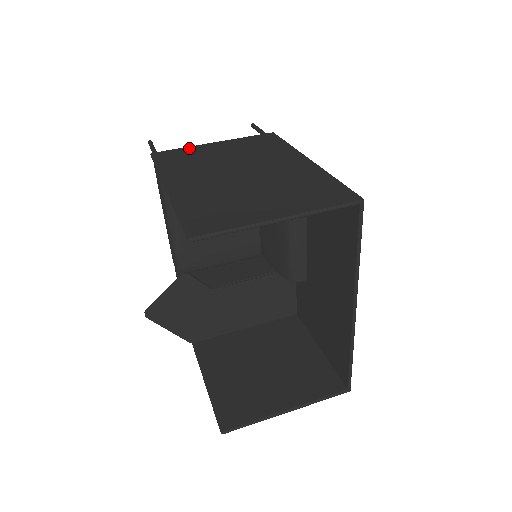
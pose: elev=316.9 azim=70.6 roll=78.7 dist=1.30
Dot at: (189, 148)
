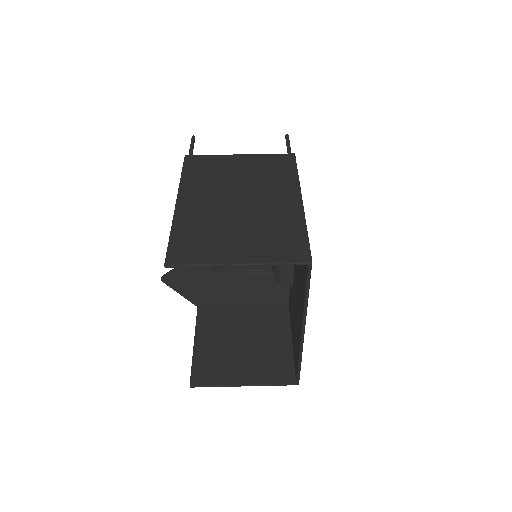
Dot at: (217, 157)
